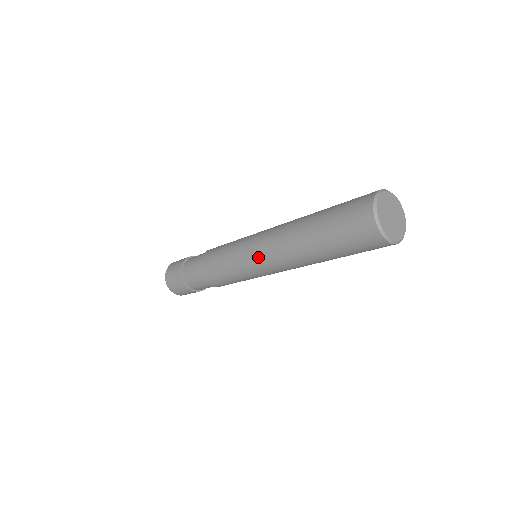
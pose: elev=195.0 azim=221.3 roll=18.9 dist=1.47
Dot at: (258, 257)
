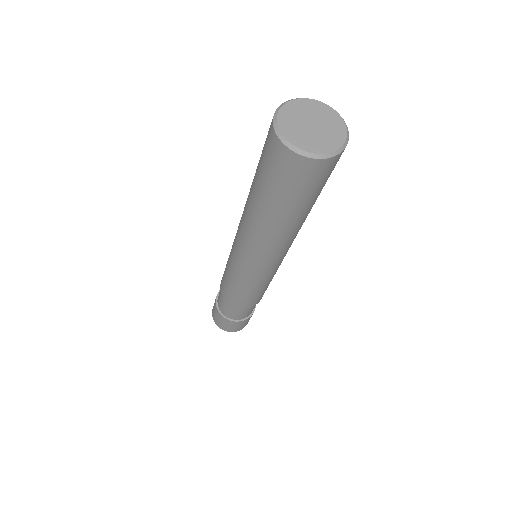
Dot at: (256, 265)
